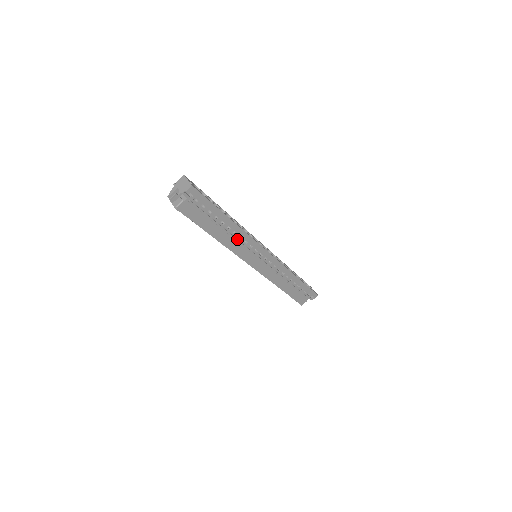
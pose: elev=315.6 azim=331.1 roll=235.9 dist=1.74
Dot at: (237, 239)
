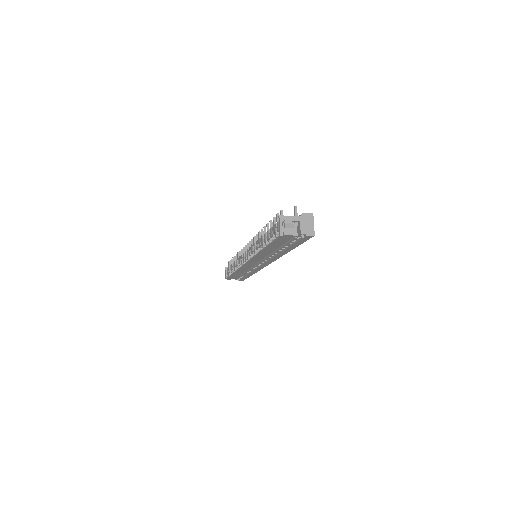
Dot at: (271, 255)
